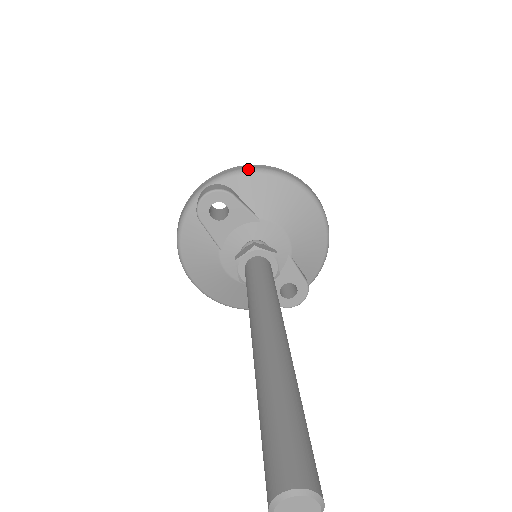
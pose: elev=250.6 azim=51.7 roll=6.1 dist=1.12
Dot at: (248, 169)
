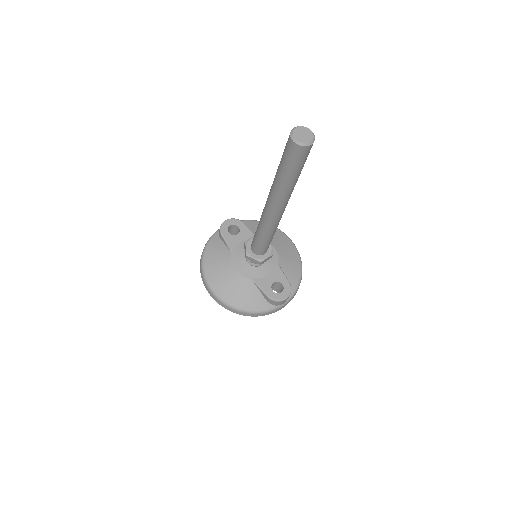
Dot at: (251, 220)
